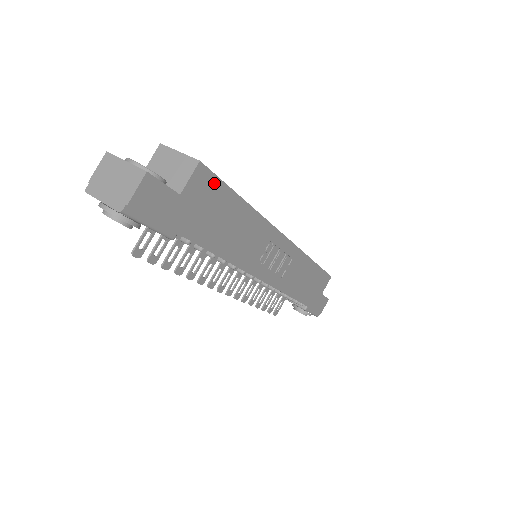
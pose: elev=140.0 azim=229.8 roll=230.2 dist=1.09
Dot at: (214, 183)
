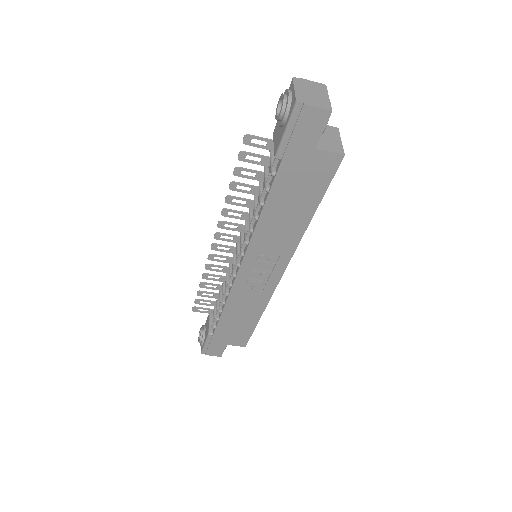
Dot at: (328, 176)
